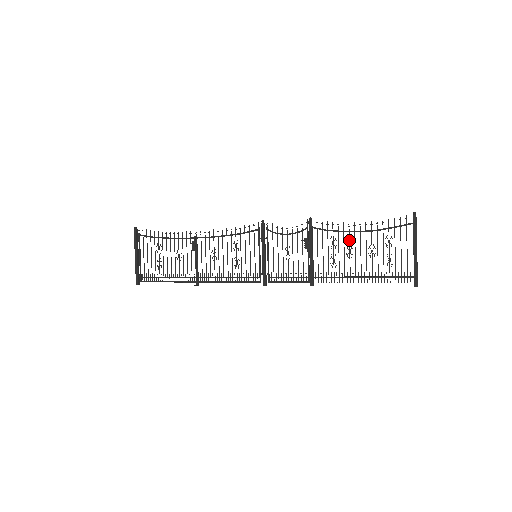
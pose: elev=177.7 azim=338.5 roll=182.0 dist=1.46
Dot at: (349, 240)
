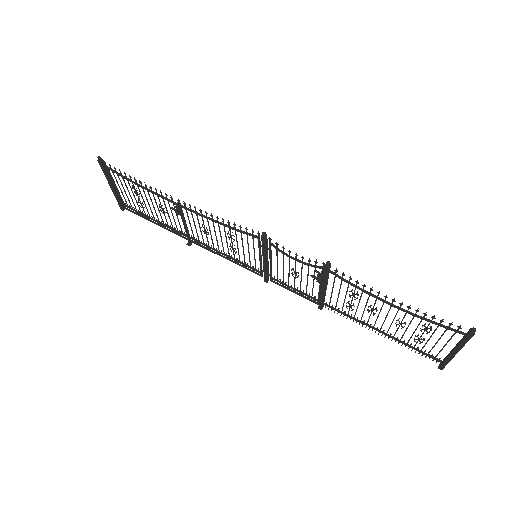
Dot at: (374, 303)
